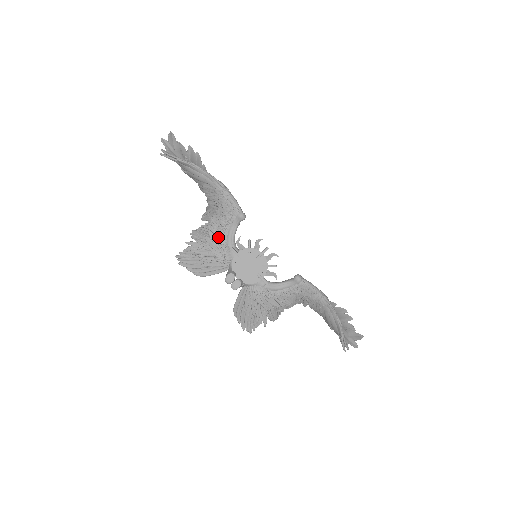
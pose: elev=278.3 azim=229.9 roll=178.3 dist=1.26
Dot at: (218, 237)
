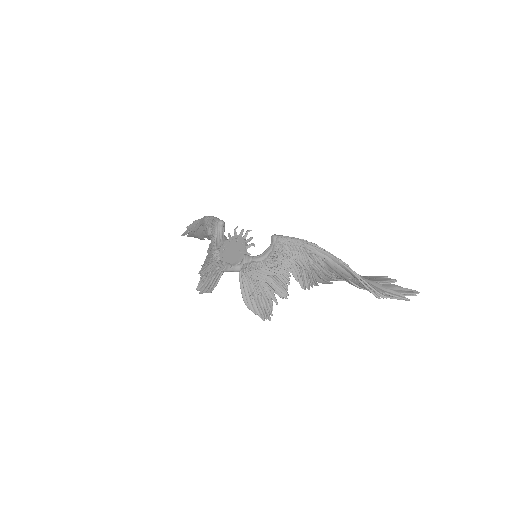
Dot at: (212, 250)
